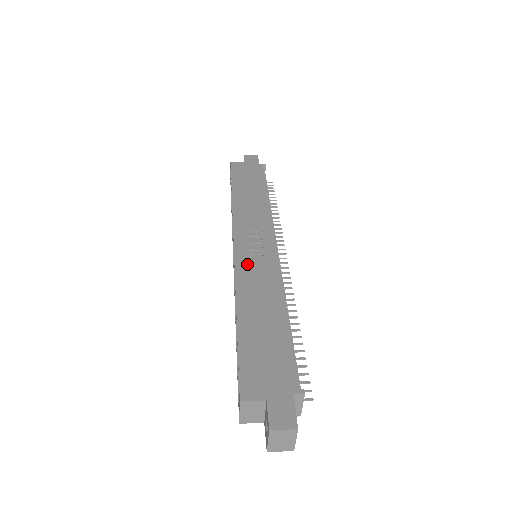
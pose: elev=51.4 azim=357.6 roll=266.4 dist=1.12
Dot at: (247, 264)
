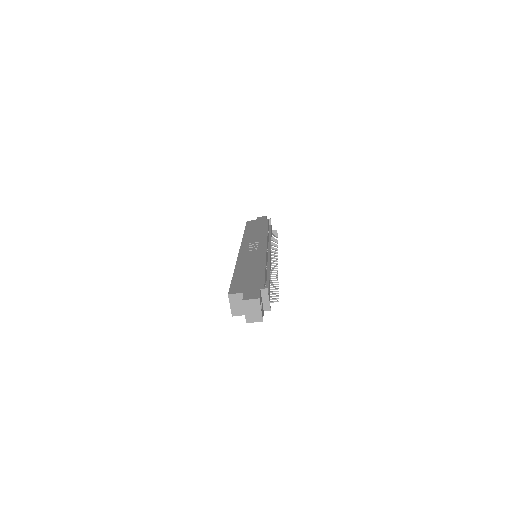
Dot at: (246, 254)
